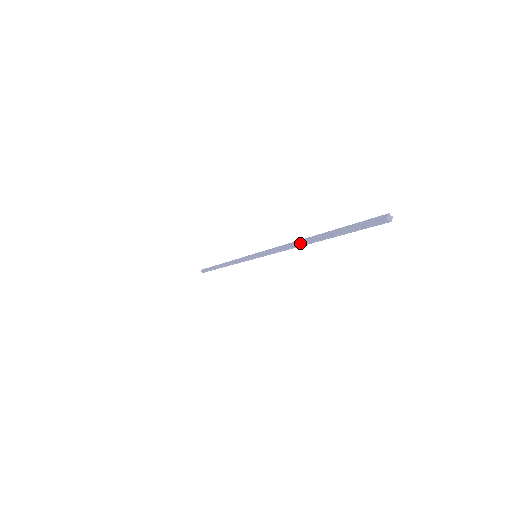
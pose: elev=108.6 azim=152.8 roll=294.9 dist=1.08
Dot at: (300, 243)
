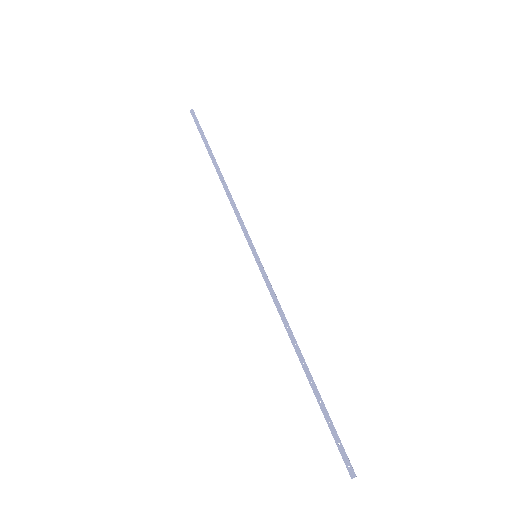
Dot at: (296, 352)
